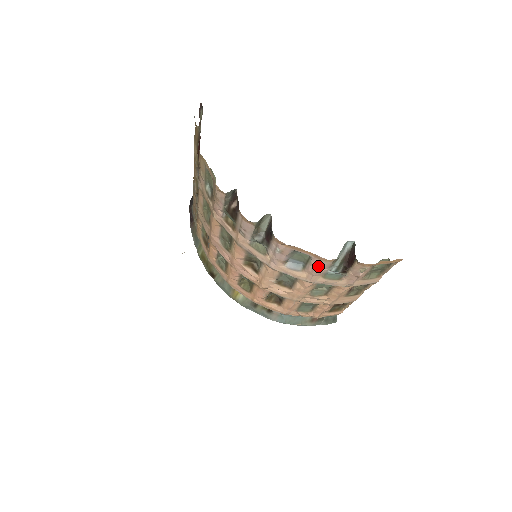
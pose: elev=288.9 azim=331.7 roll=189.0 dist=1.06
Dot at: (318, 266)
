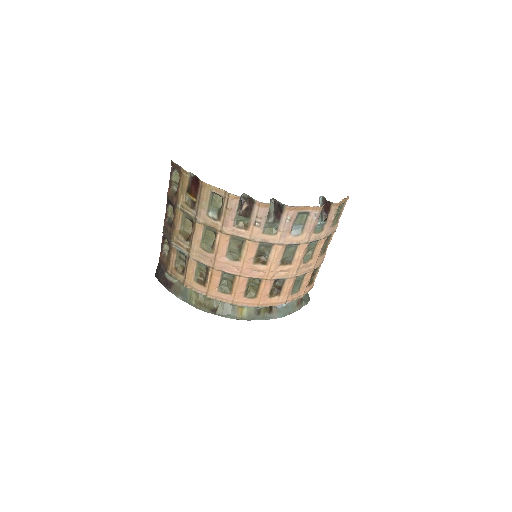
Dot at: (314, 219)
